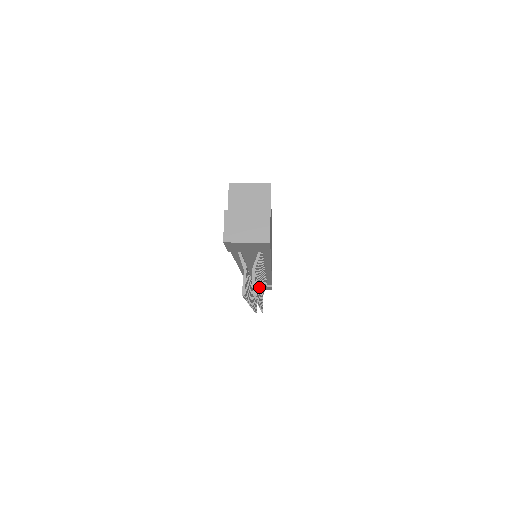
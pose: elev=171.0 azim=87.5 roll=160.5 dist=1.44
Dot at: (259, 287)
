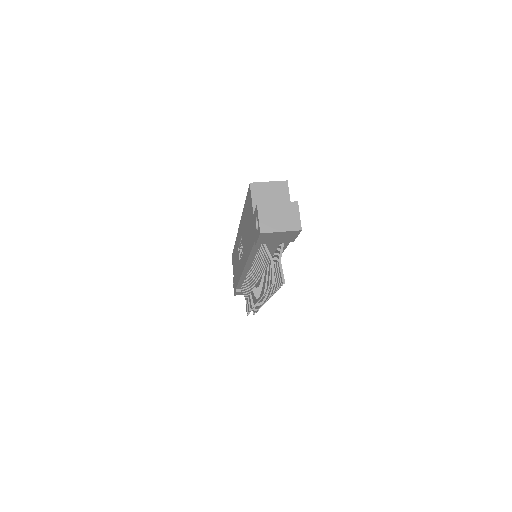
Dot at: occluded
